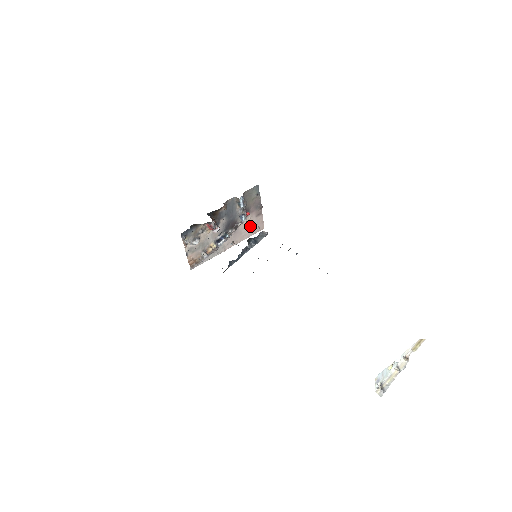
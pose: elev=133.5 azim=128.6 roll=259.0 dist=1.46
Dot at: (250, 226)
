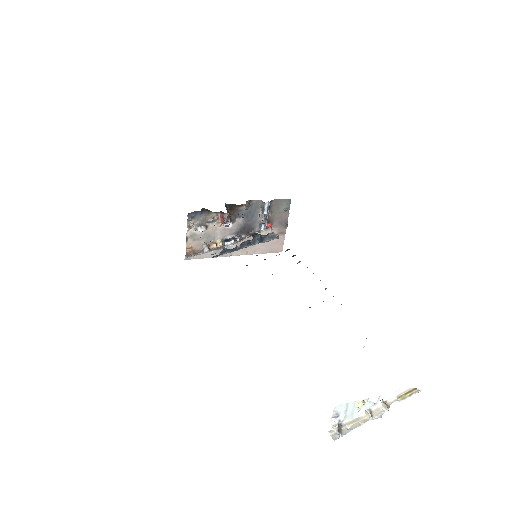
Dot at: (267, 242)
